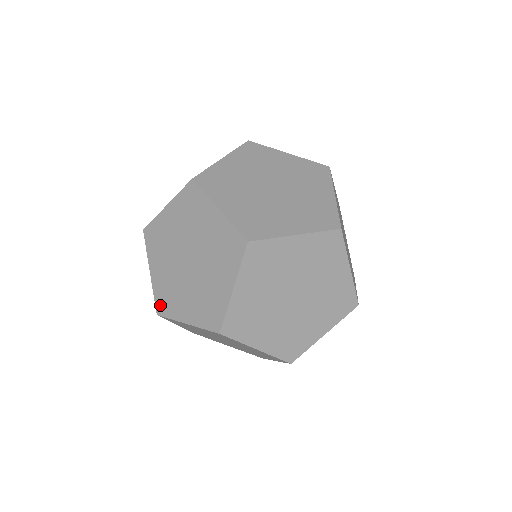
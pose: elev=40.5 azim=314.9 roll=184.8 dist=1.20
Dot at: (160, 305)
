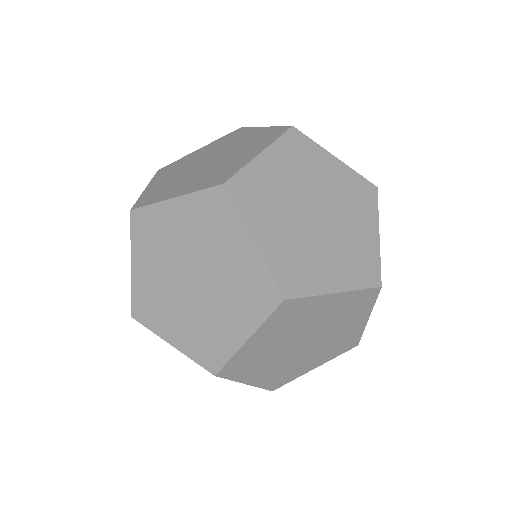
Dot at: (142, 201)
